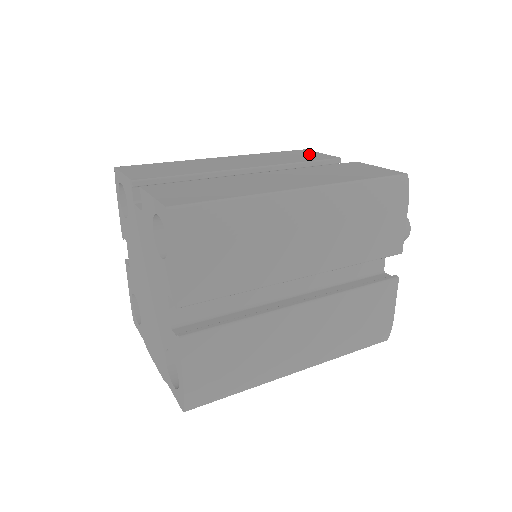
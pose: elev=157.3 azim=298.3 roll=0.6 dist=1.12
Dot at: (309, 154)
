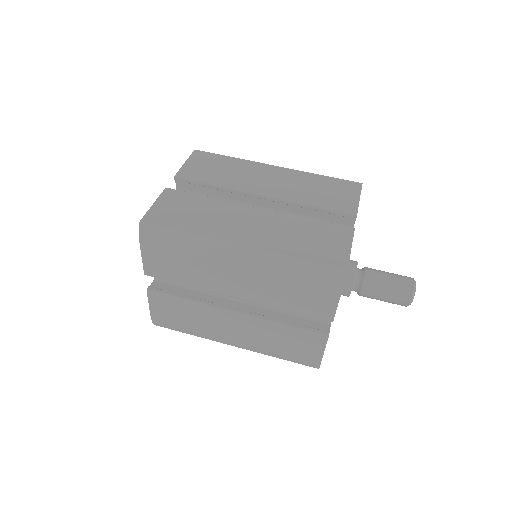
Dot at: (346, 195)
